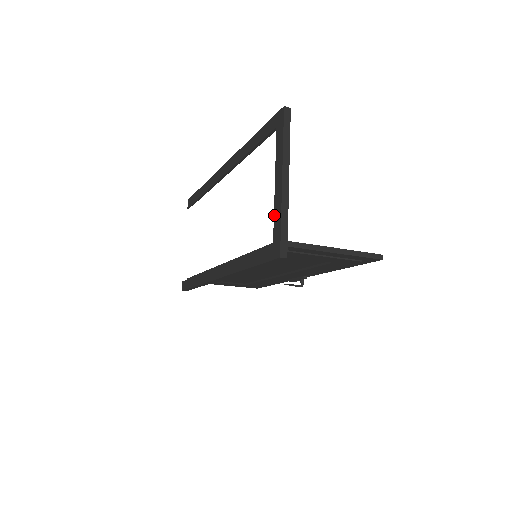
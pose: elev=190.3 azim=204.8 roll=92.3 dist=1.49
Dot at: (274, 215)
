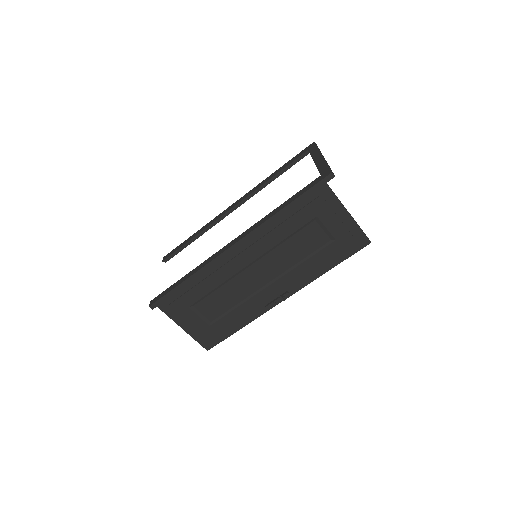
Dot at: (318, 168)
